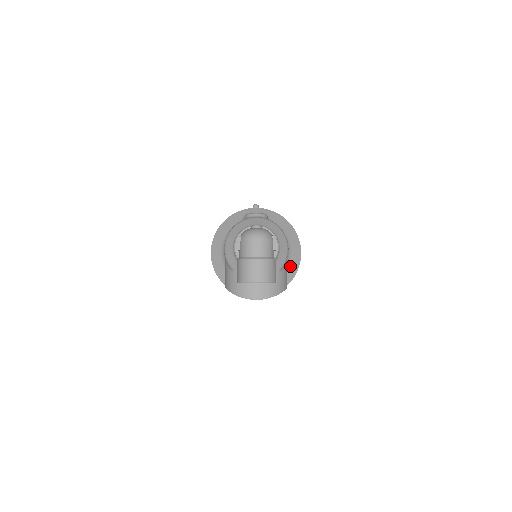
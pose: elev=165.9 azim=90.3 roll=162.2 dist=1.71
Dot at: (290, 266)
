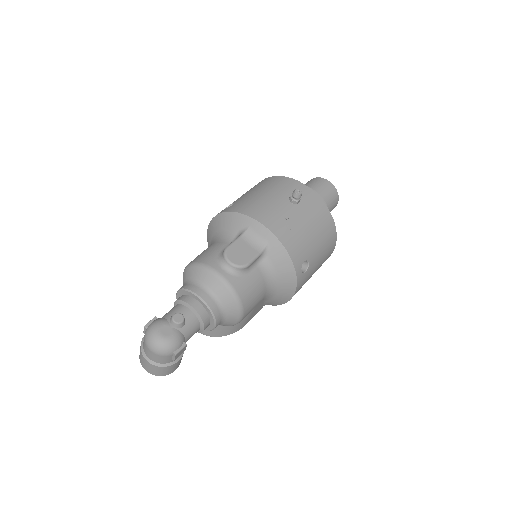
Dot at: (272, 300)
